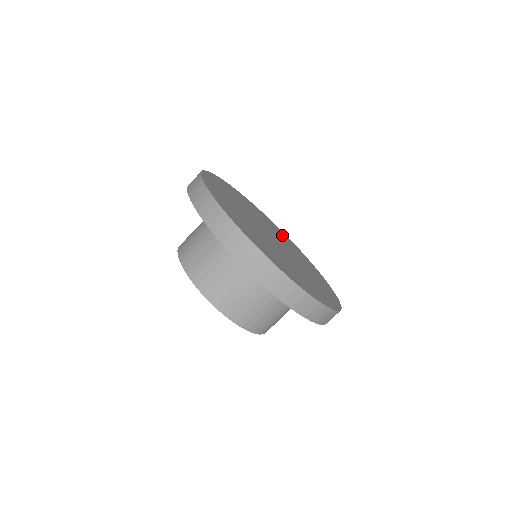
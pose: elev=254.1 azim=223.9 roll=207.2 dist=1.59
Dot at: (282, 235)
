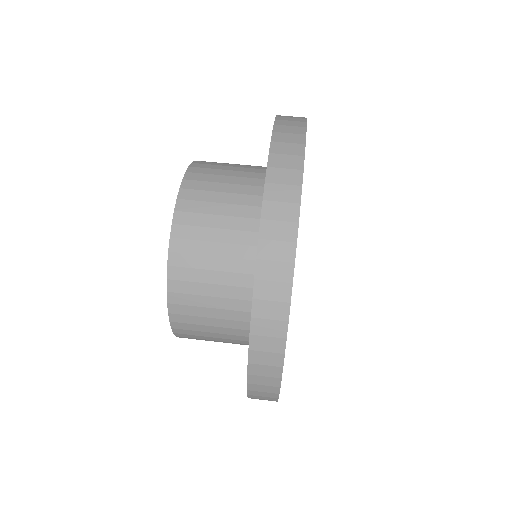
Dot at: occluded
